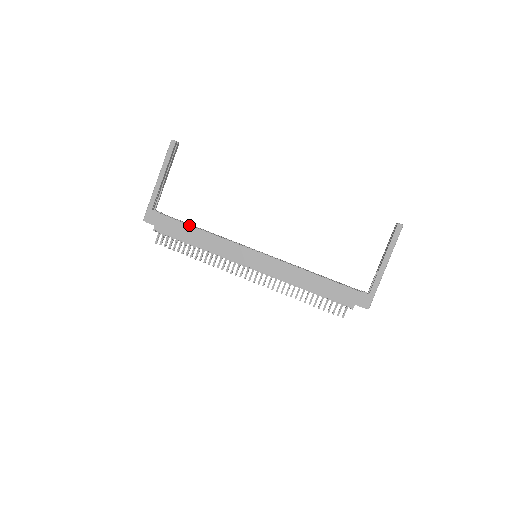
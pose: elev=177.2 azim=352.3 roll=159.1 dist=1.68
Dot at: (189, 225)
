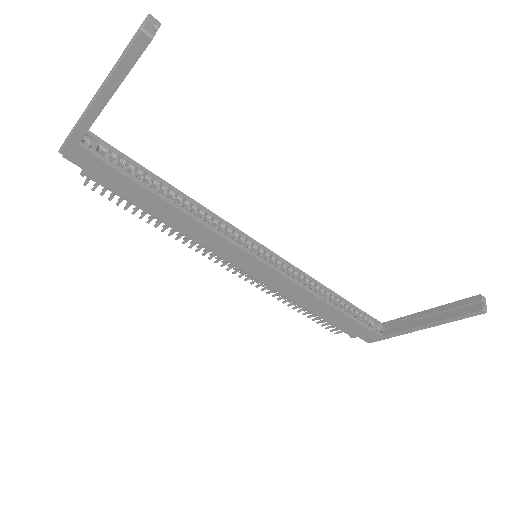
Dot at: (153, 194)
